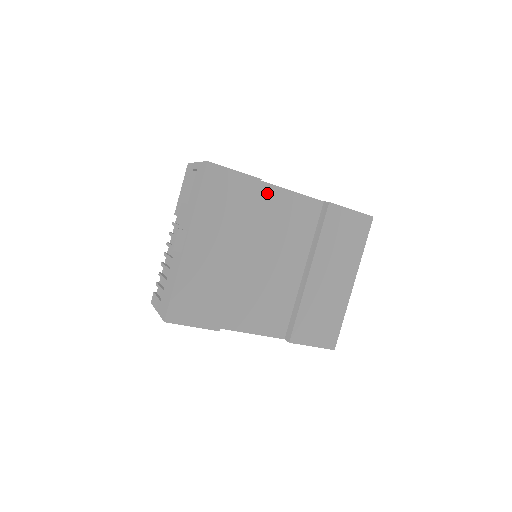
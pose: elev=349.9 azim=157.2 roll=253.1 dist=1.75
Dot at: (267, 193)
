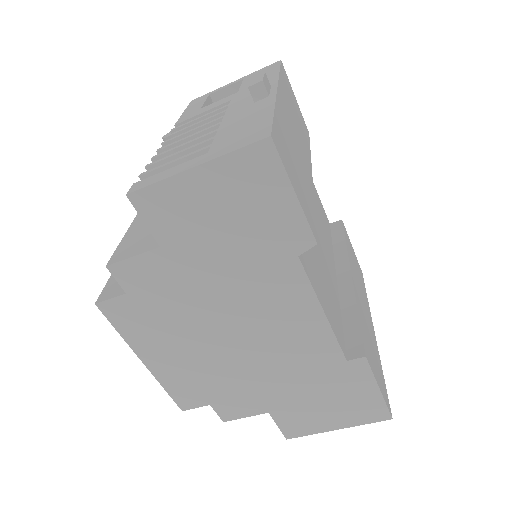
Dot at: occluded
